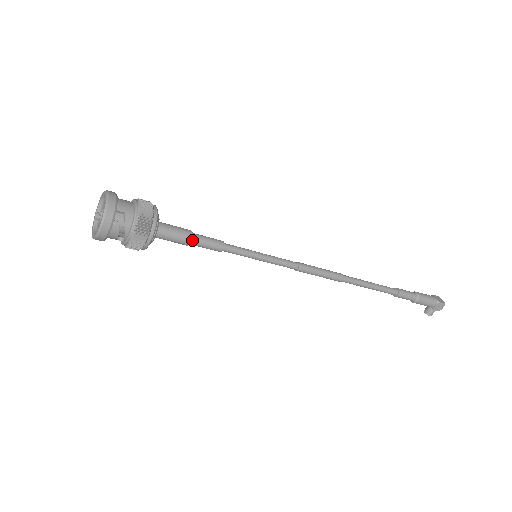
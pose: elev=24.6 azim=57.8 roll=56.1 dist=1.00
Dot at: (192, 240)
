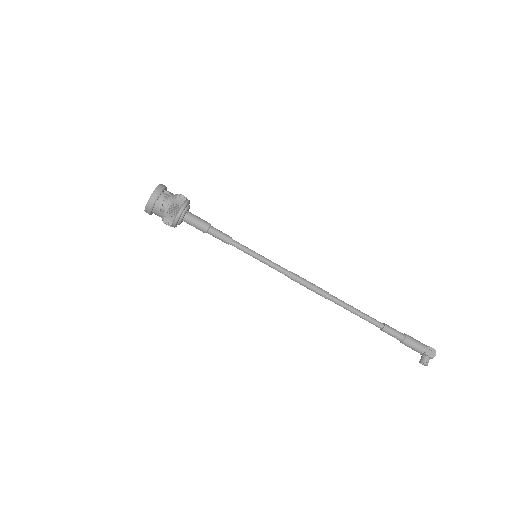
Dot at: (210, 227)
